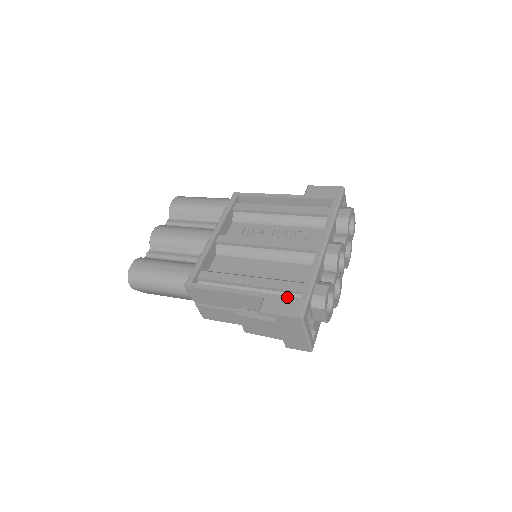
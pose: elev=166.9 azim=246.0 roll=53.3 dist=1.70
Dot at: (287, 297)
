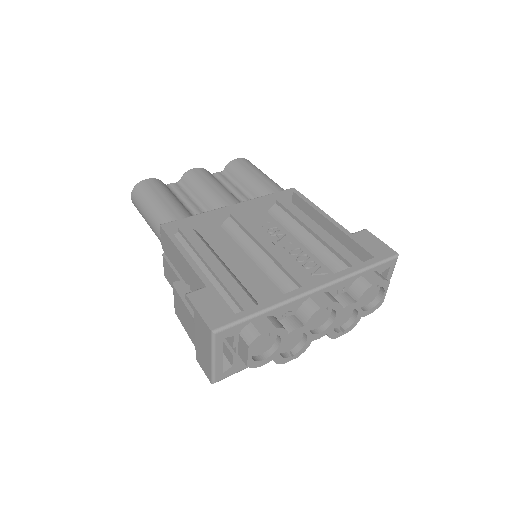
Dot at: (224, 303)
